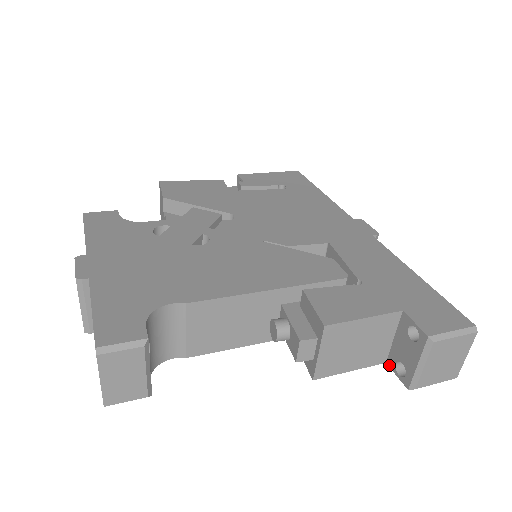
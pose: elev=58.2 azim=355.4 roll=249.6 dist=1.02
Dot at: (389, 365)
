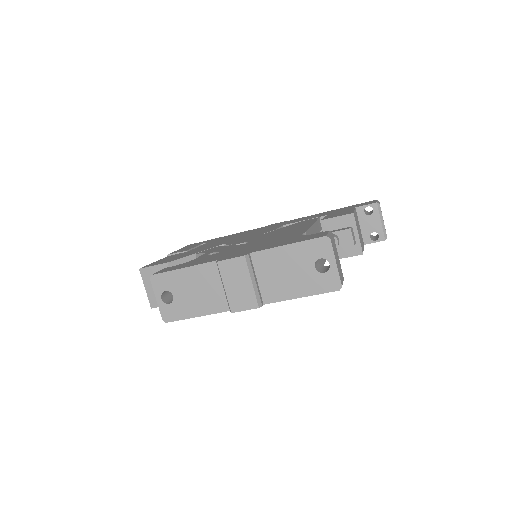
Dot at: (367, 243)
